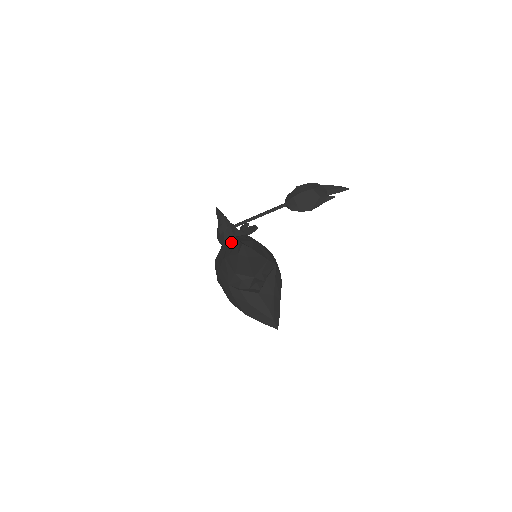
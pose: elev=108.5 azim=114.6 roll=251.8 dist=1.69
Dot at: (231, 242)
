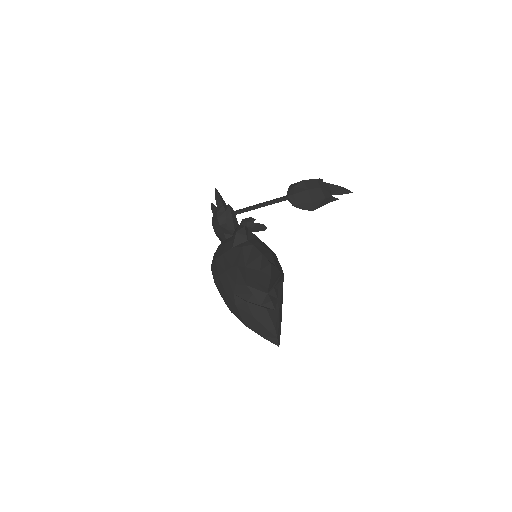
Dot at: (247, 249)
